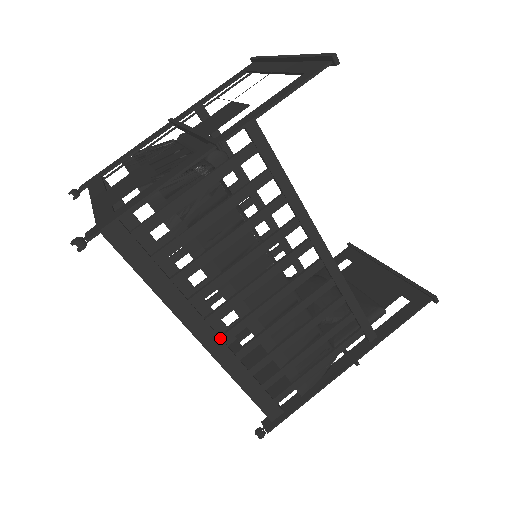
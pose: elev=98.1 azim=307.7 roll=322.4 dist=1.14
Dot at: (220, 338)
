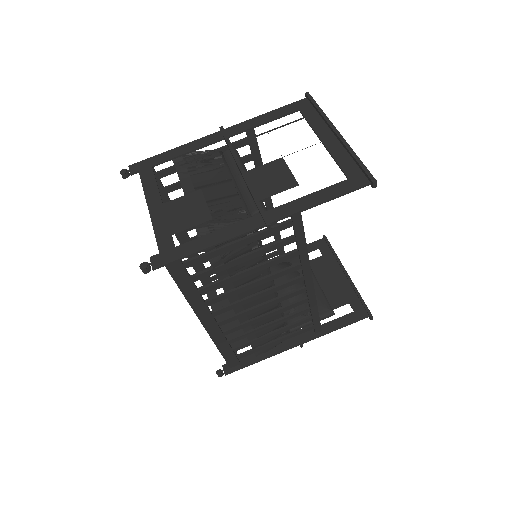
Dot at: (217, 324)
